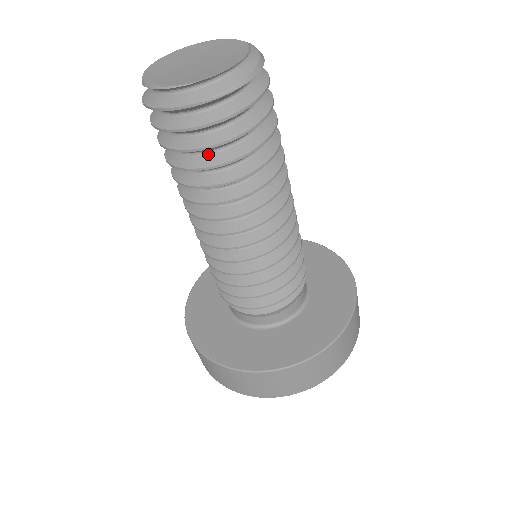
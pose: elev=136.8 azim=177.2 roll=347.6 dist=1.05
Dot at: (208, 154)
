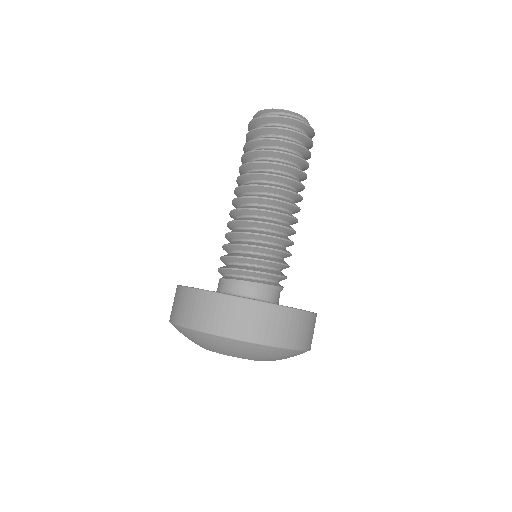
Dot at: (284, 150)
